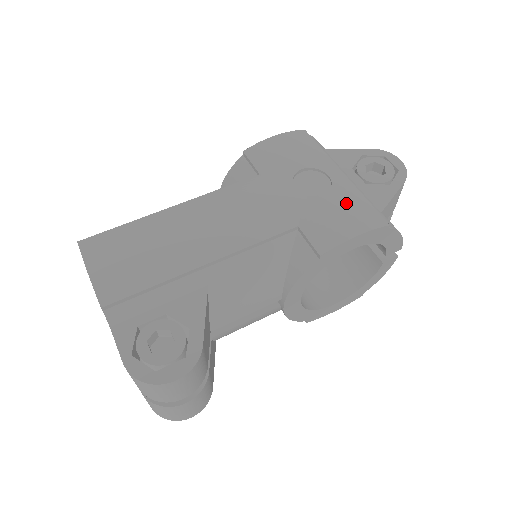
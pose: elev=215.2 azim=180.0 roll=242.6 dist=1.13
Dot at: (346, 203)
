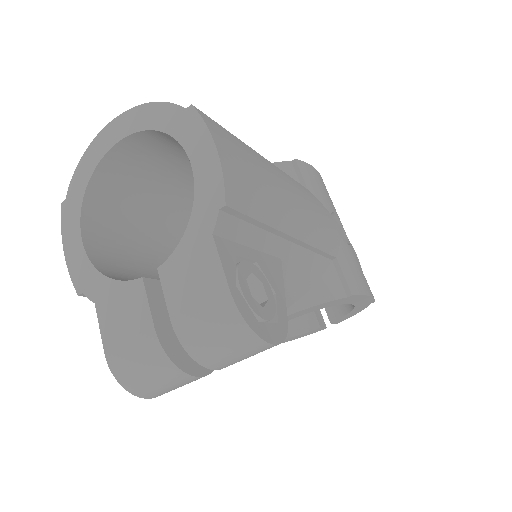
Dot at: (359, 264)
